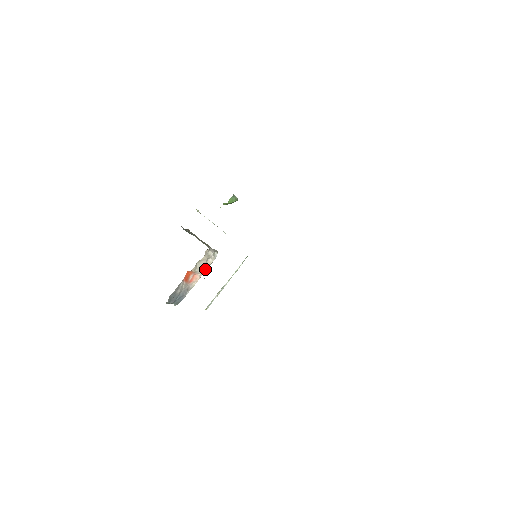
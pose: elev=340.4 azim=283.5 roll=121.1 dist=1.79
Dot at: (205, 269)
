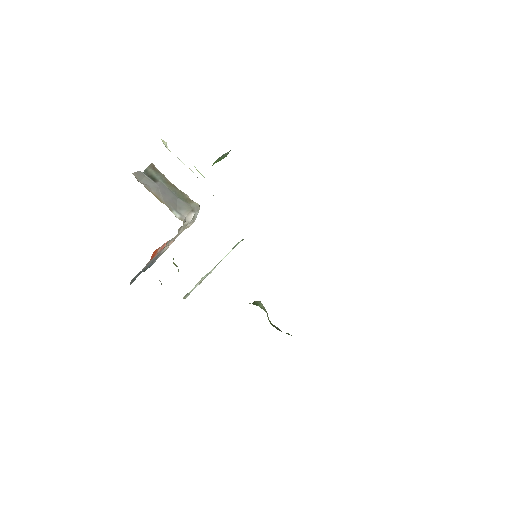
Dot at: occluded
